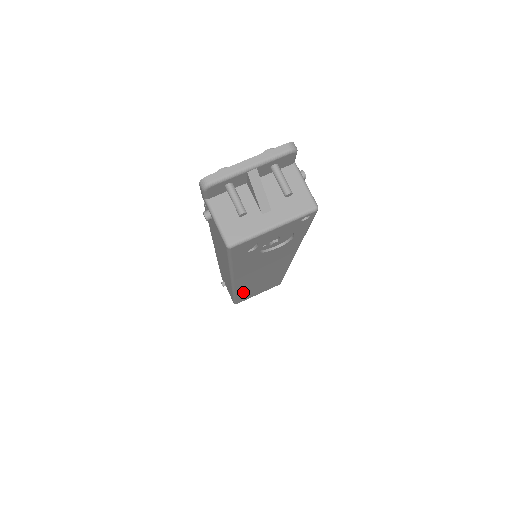
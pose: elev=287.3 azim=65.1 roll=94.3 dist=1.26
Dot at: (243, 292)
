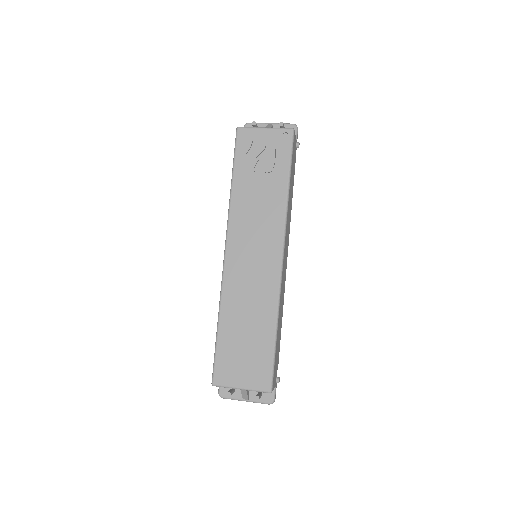
Dot at: (228, 317)
